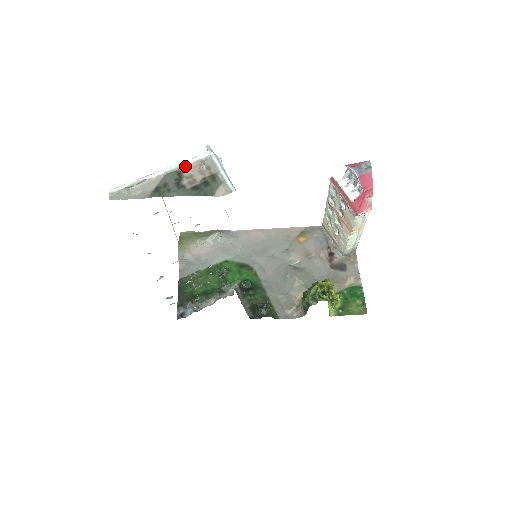
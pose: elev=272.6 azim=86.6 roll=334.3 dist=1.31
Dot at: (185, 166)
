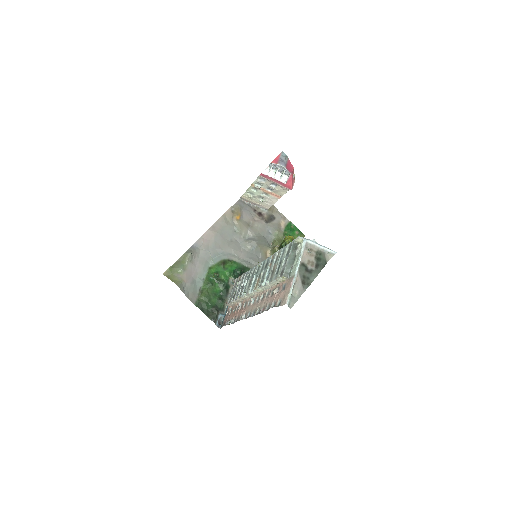
Dot at: (302, 258)
